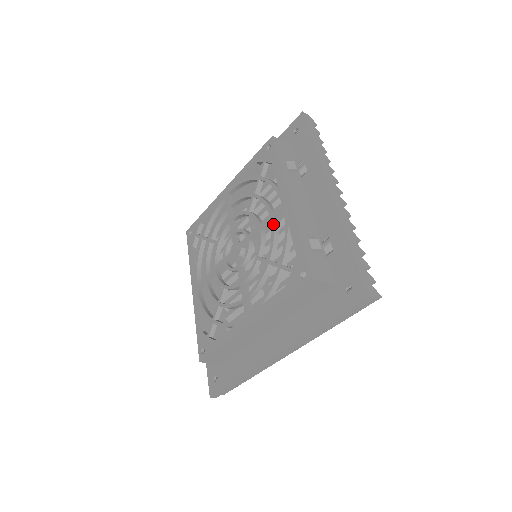
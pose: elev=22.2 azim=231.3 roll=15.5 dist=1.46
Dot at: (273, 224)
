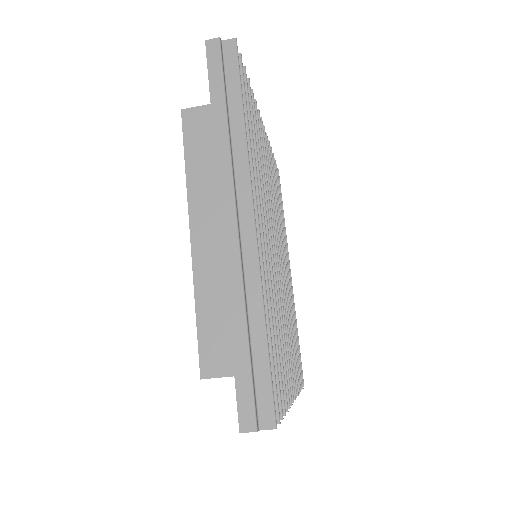
Dot at: occluded
